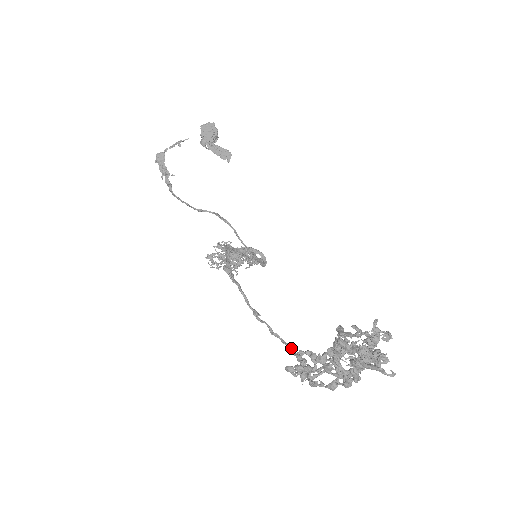
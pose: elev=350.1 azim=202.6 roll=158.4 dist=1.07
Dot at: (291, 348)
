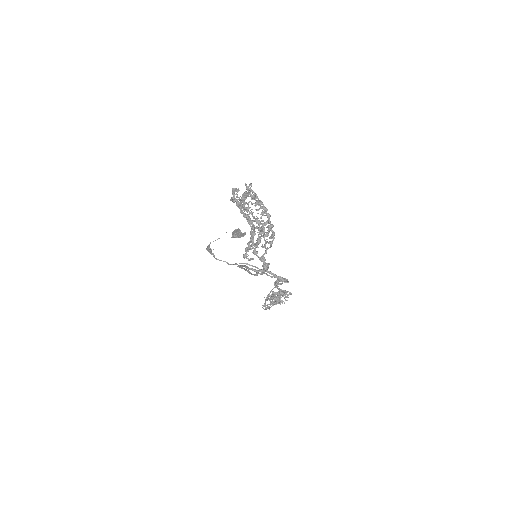
Dot at: (266, 269)
